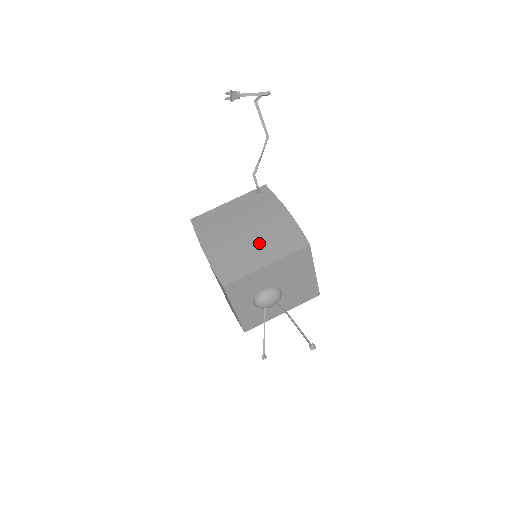
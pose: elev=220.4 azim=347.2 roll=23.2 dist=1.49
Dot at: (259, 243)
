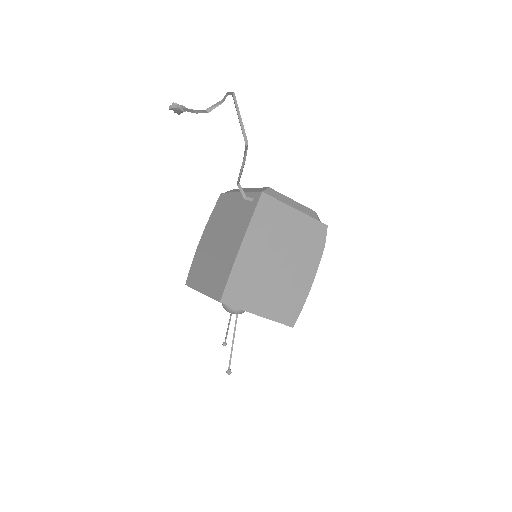
Dot at: (211, 266)
